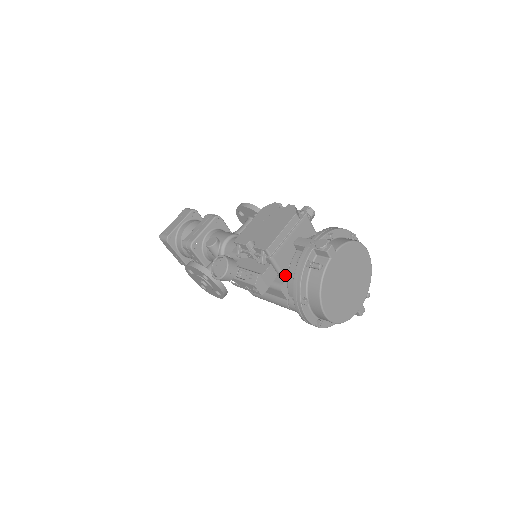
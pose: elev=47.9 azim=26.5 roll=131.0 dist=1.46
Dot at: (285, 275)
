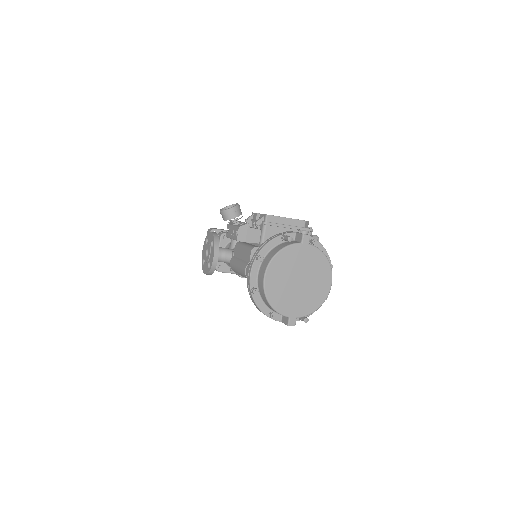
Dot at: occluded
